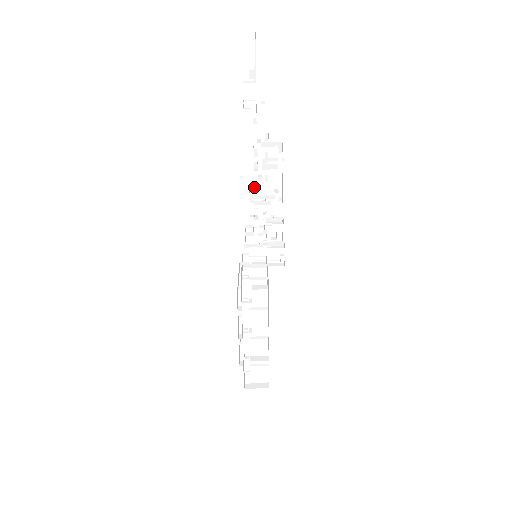
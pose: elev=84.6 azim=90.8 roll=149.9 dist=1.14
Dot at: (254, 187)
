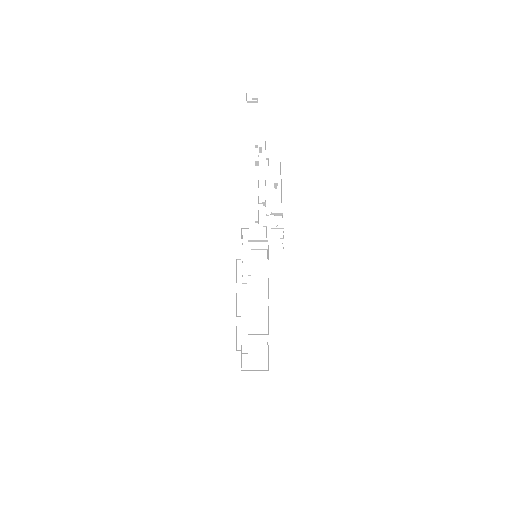
Dot at: (255, 176)
